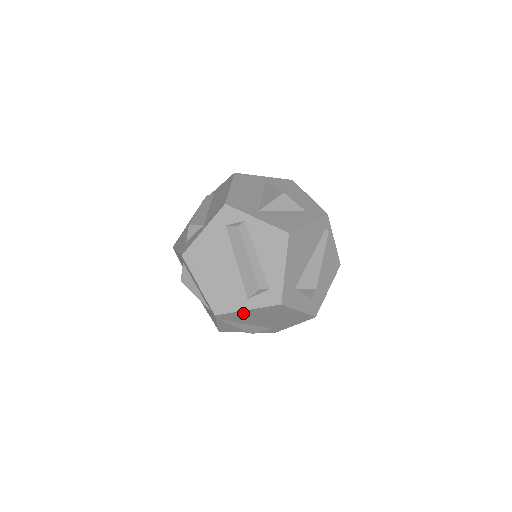
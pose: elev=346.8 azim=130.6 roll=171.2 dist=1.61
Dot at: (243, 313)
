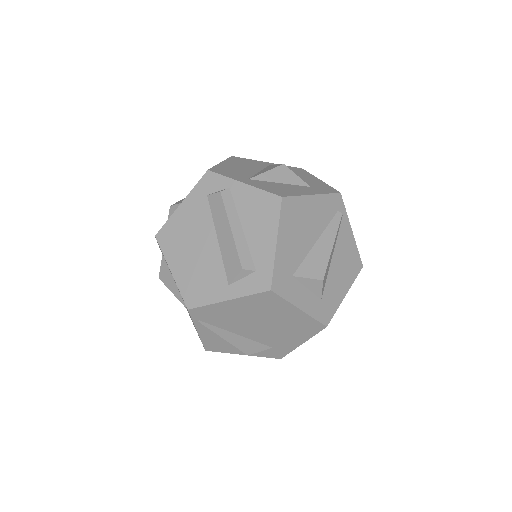
Dot at: (224, 308)
